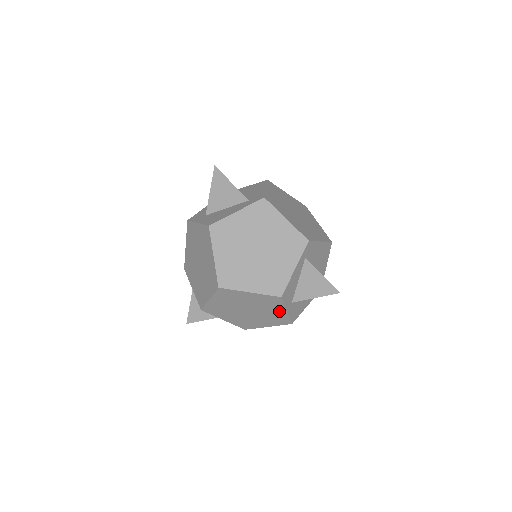
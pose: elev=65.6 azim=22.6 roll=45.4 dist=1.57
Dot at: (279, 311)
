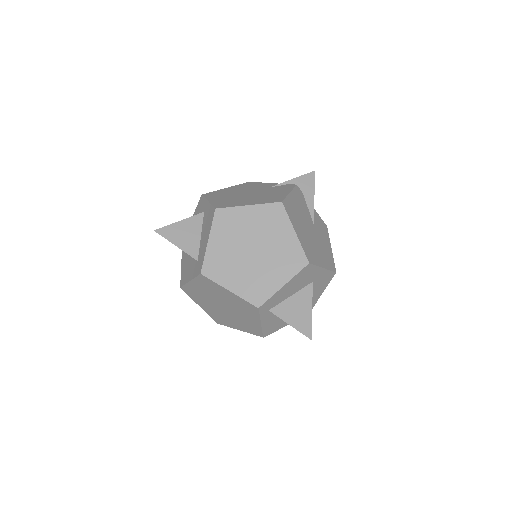
Dot at: occluded
